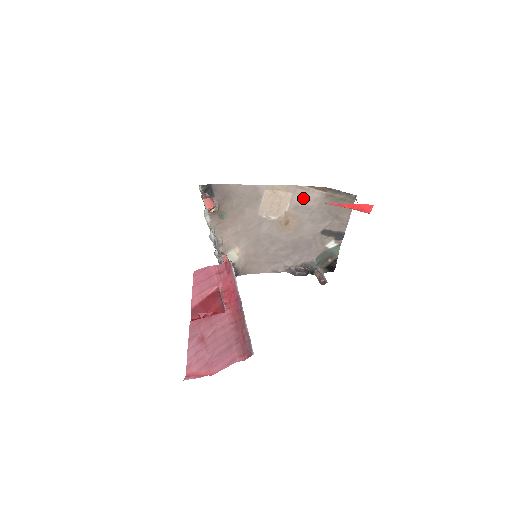
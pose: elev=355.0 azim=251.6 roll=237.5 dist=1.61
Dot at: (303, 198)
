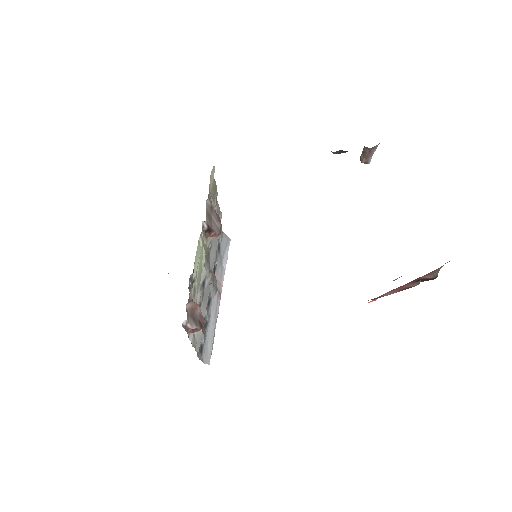
Dot at: occluded
